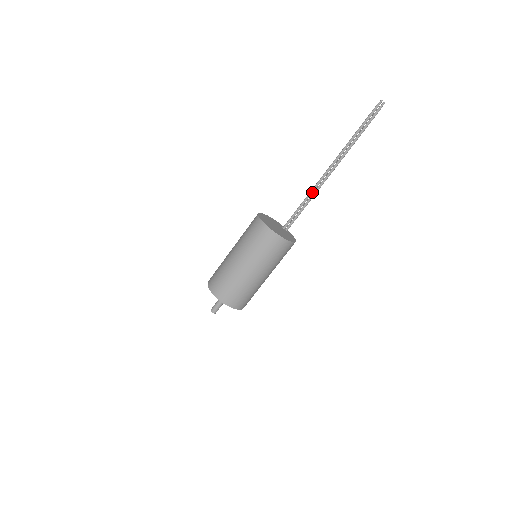
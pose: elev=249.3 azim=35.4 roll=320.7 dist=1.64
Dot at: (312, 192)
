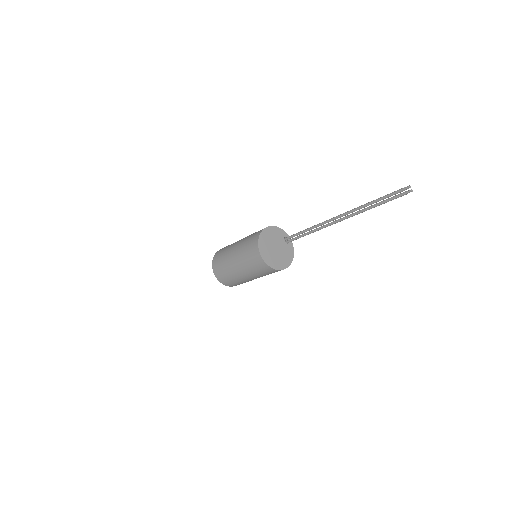
Dot at: (316, 227)
